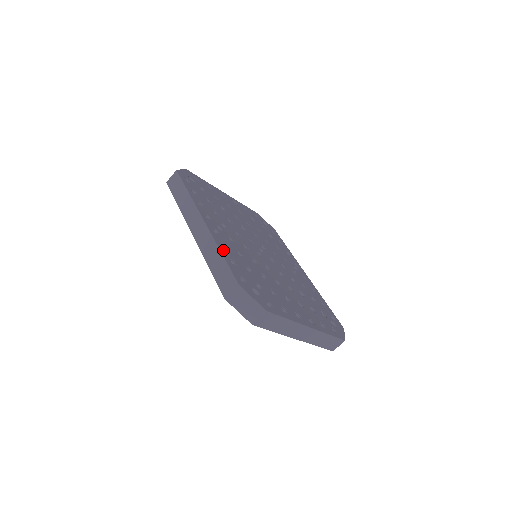
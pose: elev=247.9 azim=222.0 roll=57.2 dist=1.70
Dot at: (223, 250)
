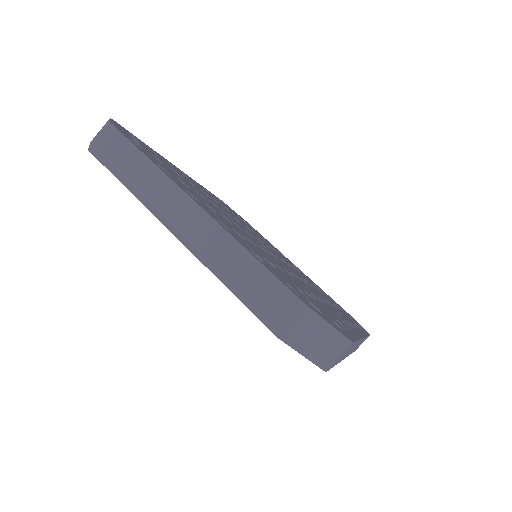
Dot at: (158, 154)
